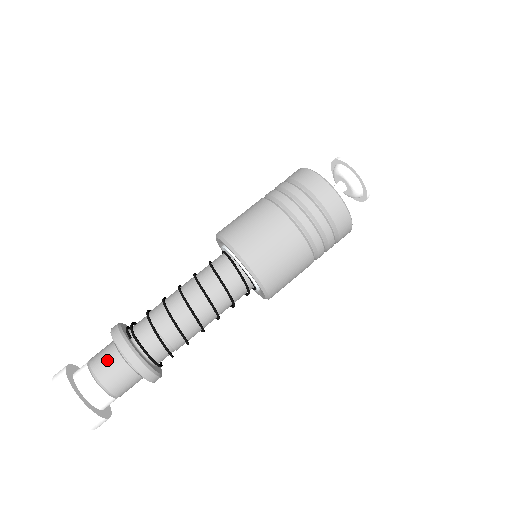
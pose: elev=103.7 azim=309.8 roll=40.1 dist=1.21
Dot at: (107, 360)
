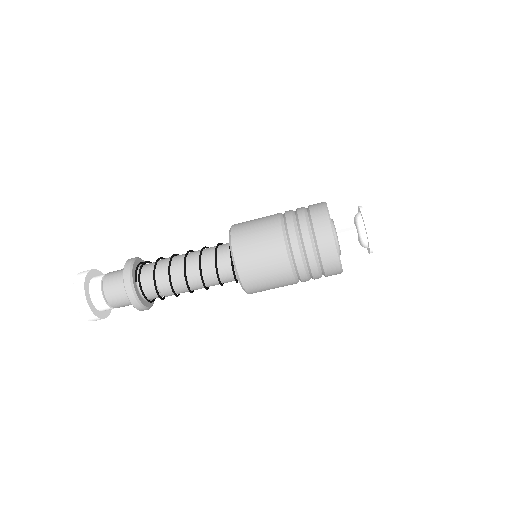
Dot at: (115, 289)
